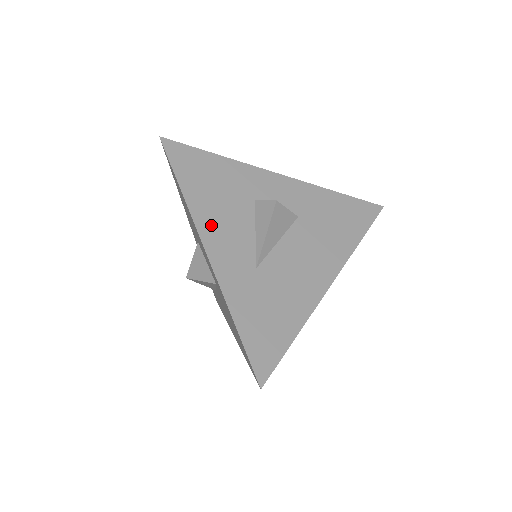
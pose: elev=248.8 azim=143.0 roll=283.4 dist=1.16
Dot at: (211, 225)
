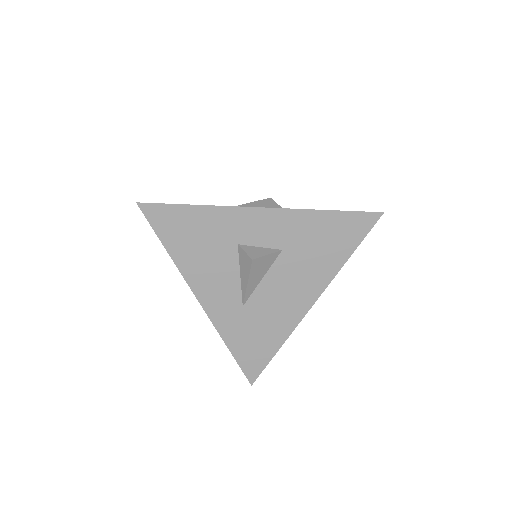
Dot at: (200, 279)
